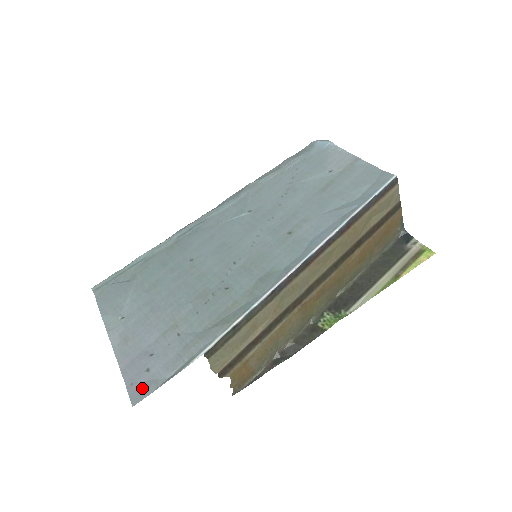
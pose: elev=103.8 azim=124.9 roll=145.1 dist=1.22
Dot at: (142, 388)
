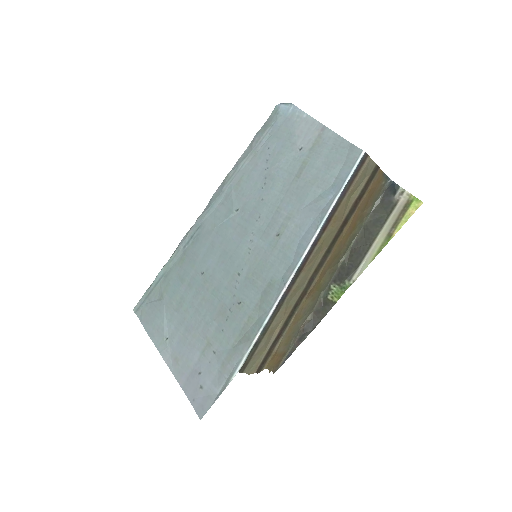
Dot at: (202, 404)
